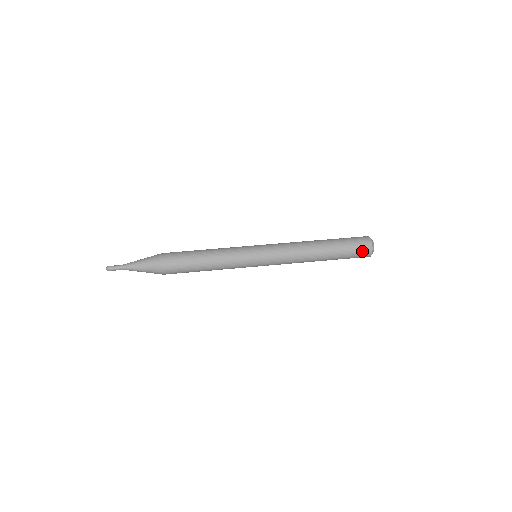
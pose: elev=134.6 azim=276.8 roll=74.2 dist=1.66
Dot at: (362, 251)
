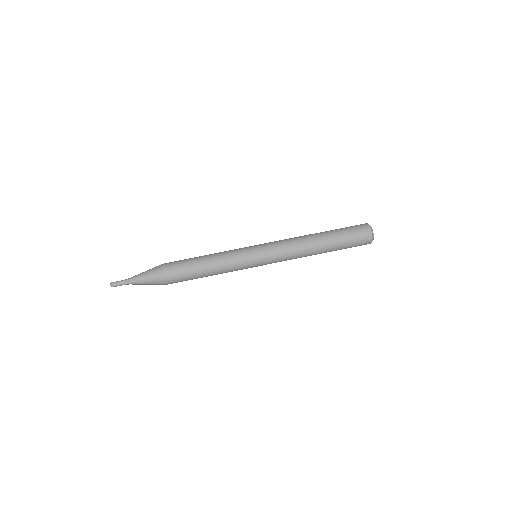
Dot at: (362, 242)
